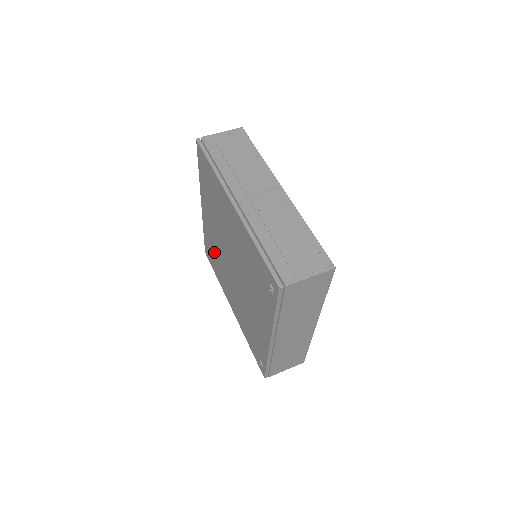
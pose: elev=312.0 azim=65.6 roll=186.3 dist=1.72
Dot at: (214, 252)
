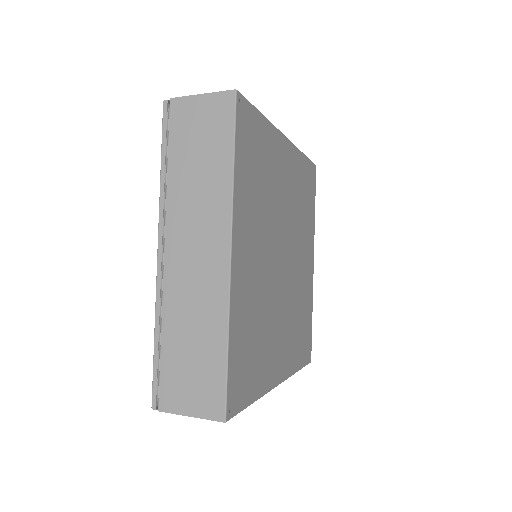
Dot at: occluded
